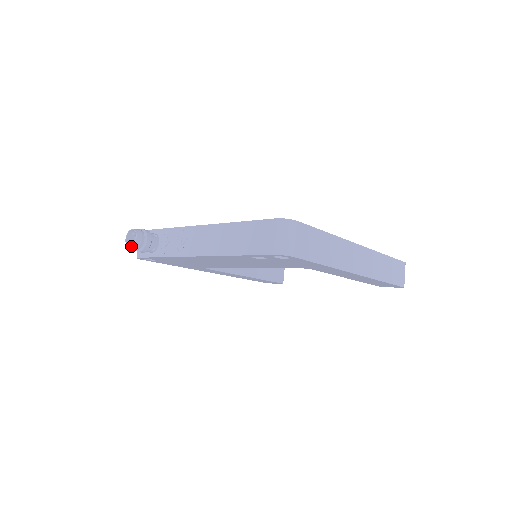
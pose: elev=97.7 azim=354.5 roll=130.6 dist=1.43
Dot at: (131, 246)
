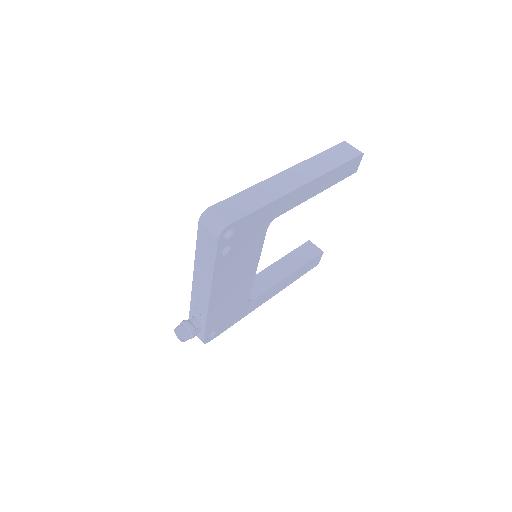
Dot at: occluded
